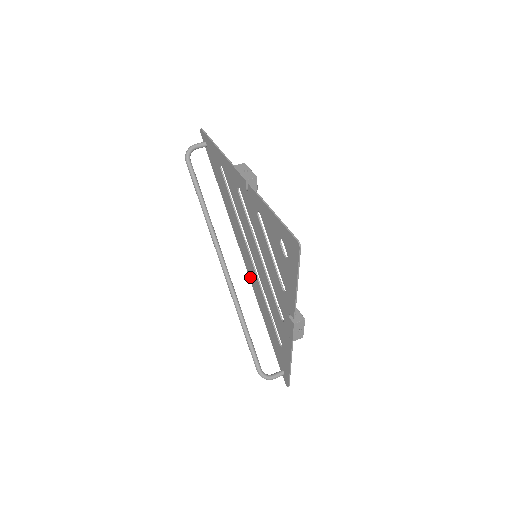
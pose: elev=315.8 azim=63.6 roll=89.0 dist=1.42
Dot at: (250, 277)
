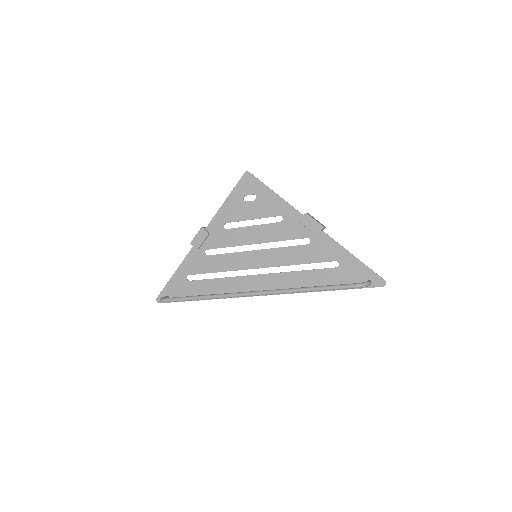
Dot at: occluded
